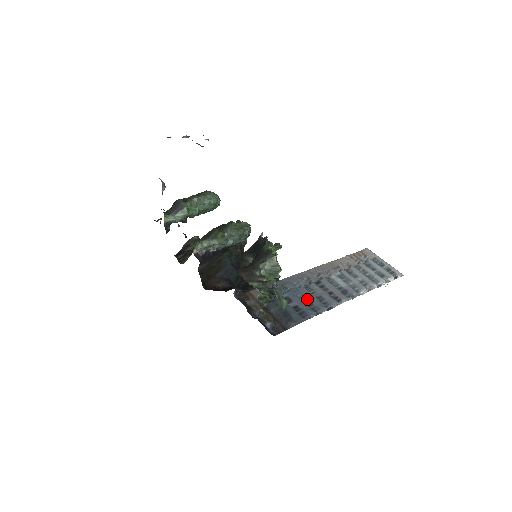
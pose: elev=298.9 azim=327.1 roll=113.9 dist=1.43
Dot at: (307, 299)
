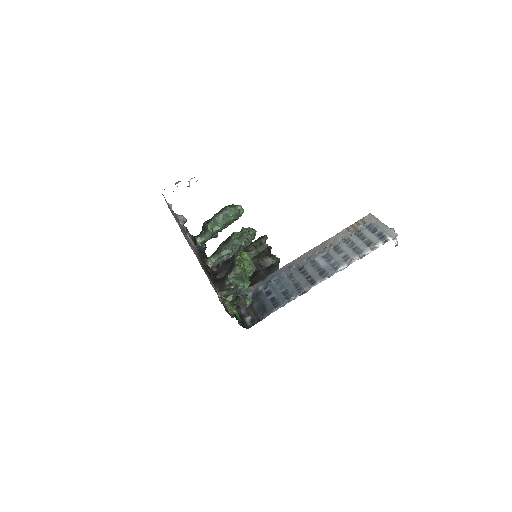
Dot at: (285, 288)
